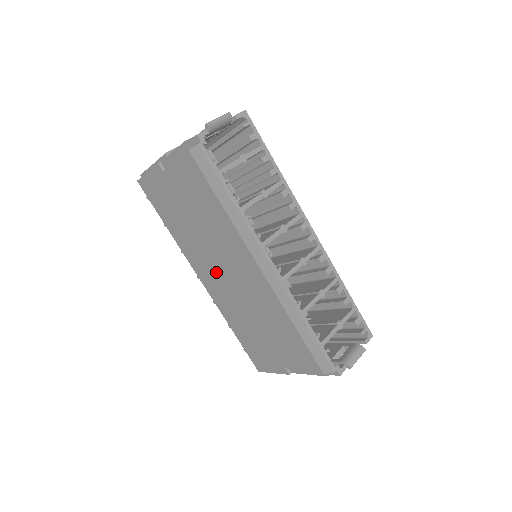
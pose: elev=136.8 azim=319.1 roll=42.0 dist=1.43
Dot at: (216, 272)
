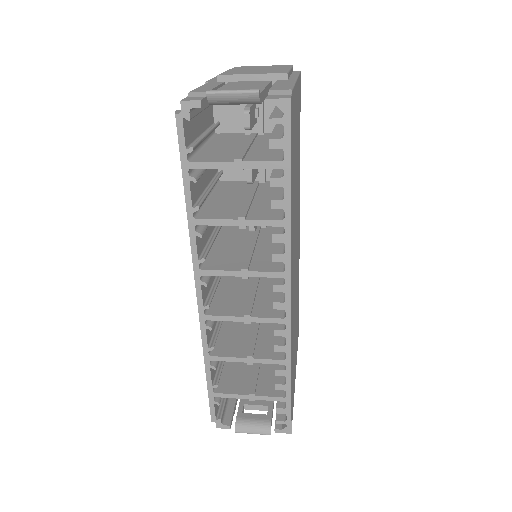
Dot at: occluded
